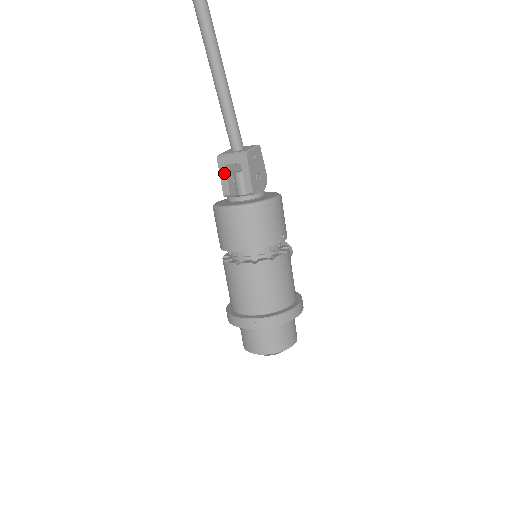
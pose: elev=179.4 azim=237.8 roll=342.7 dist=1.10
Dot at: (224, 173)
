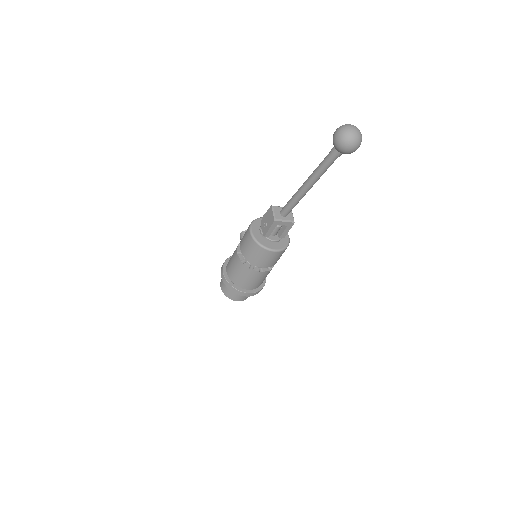
Dot at: (273, 228)
